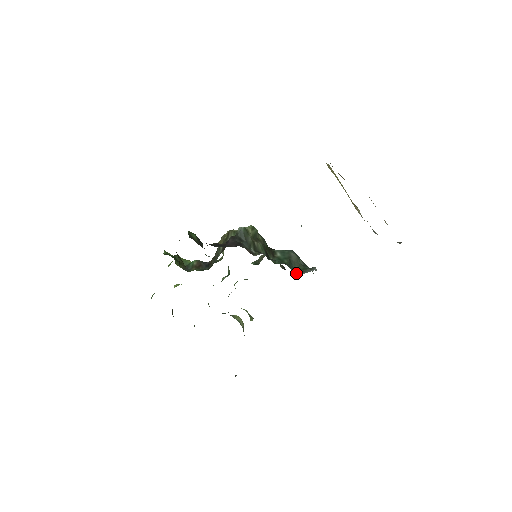
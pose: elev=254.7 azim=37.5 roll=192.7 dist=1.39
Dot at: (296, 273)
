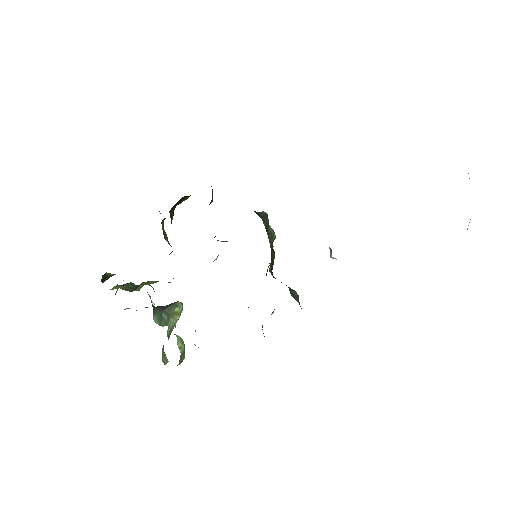
Dot at: occluded
